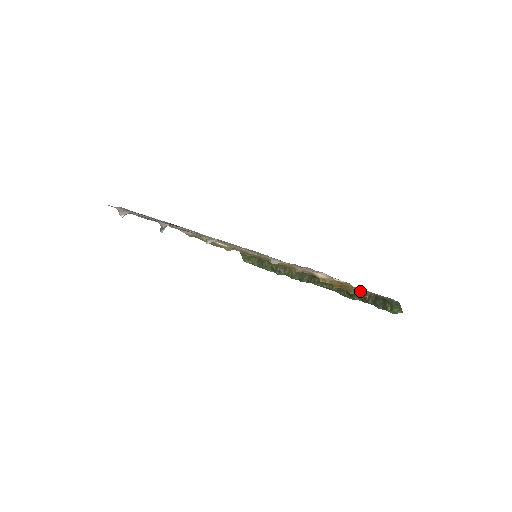
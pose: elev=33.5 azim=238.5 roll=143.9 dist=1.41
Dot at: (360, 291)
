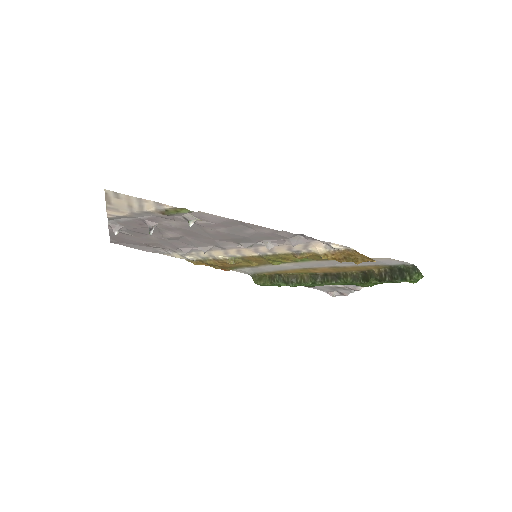
Dot at: (374, 270)
